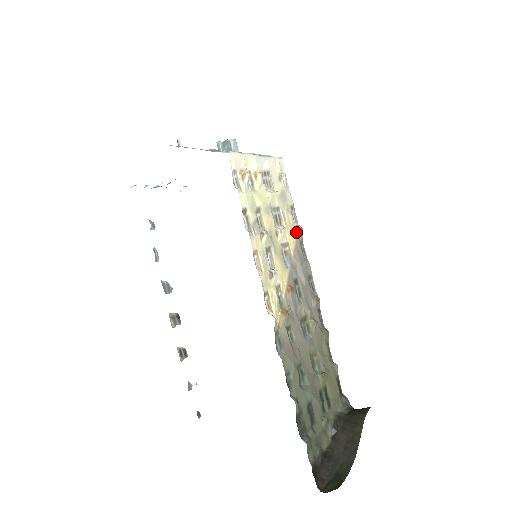
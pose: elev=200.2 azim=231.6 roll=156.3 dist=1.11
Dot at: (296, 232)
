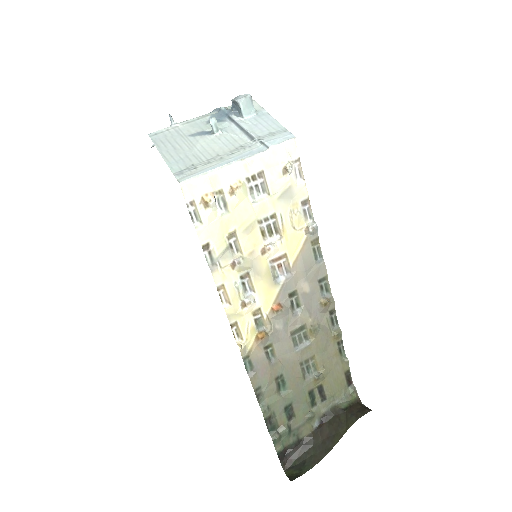
Dot at: (306, 233)
